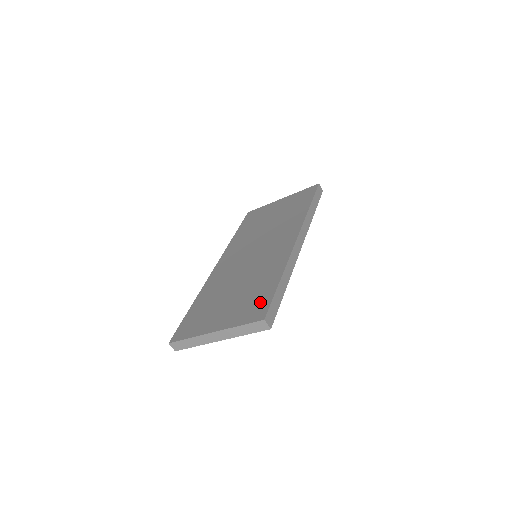
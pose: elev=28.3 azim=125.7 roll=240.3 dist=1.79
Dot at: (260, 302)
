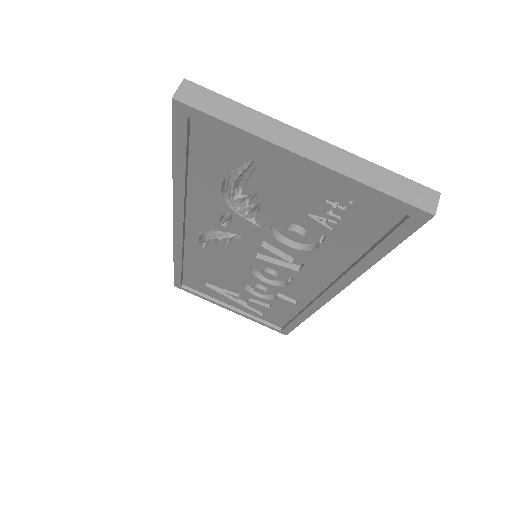
Dot at: occluded
